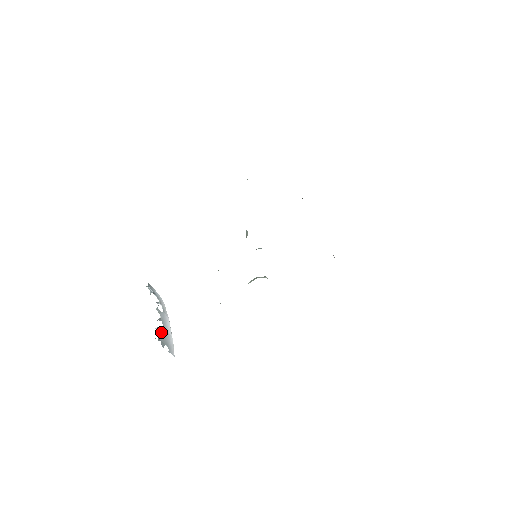
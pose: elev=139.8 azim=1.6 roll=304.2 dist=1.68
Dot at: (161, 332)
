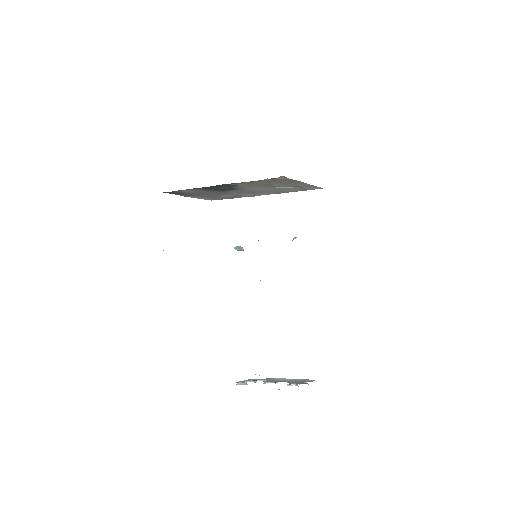
Dot at: (290, 383)
